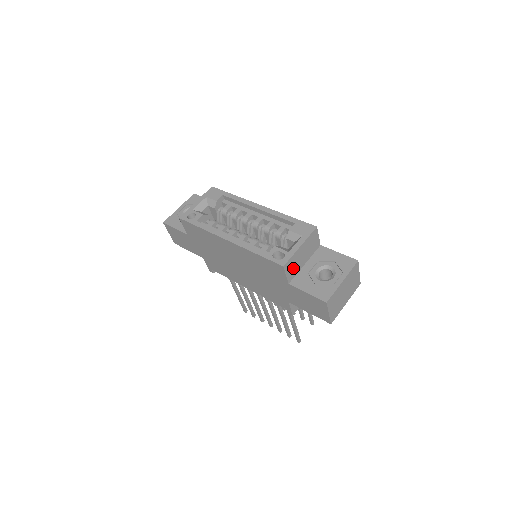
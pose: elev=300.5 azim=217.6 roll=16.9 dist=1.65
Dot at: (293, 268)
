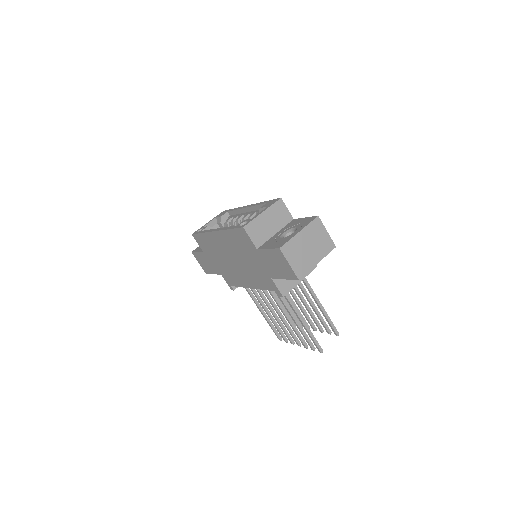
Dot at: (259, 233)
